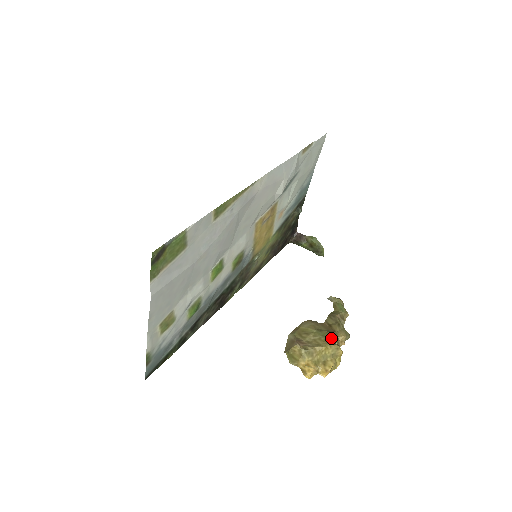
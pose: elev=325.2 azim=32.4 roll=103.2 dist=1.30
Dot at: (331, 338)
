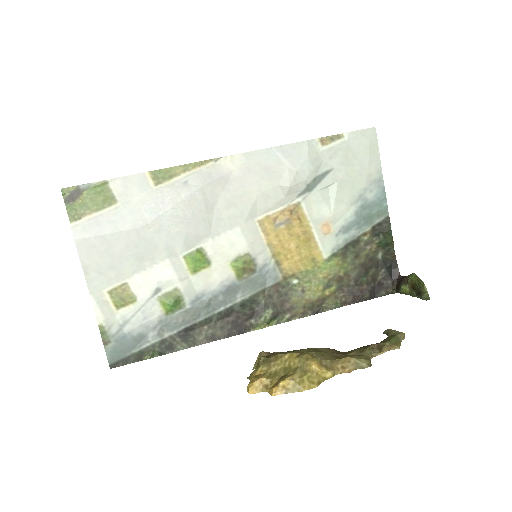
Dot at: (321, 355)
